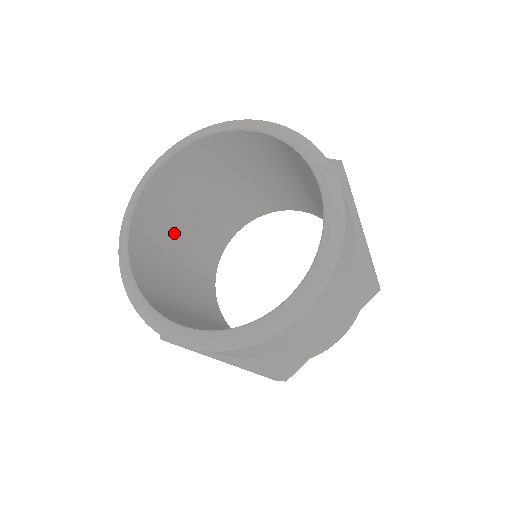
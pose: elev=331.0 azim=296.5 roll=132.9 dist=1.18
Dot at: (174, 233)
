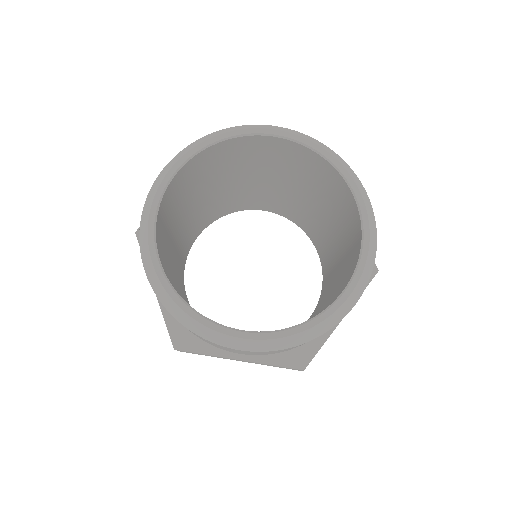
Dot at: (170, 238)
